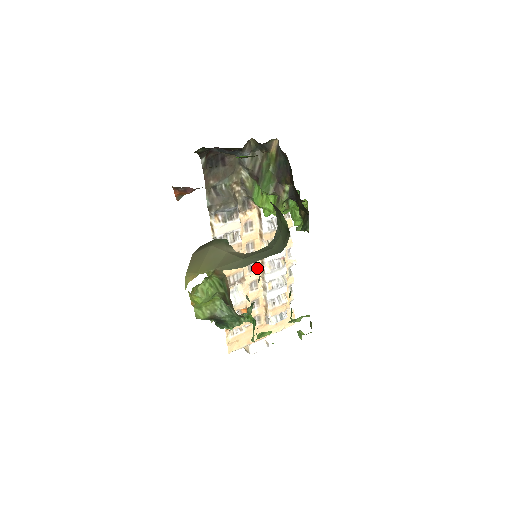
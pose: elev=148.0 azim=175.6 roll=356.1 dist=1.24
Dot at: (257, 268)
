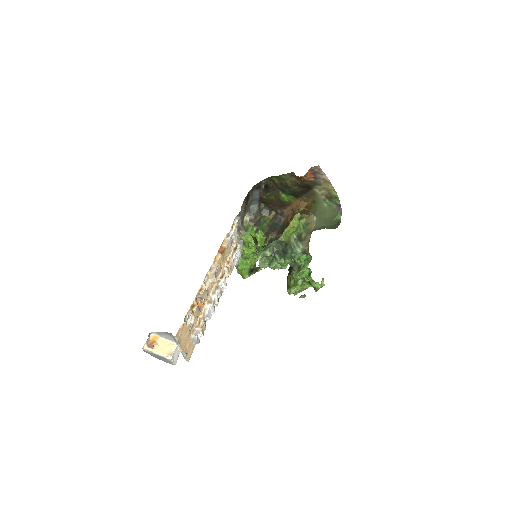
Dot at: (215, 283)
